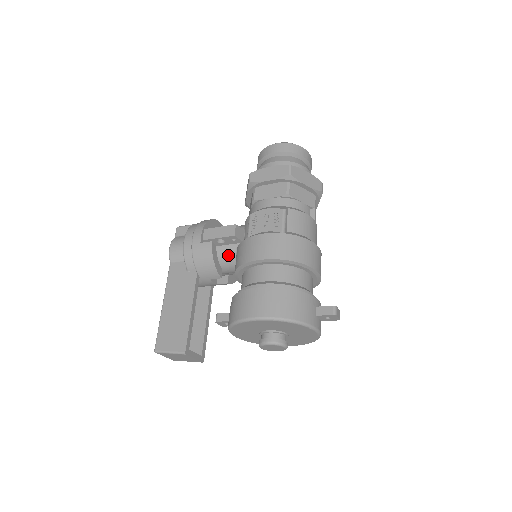
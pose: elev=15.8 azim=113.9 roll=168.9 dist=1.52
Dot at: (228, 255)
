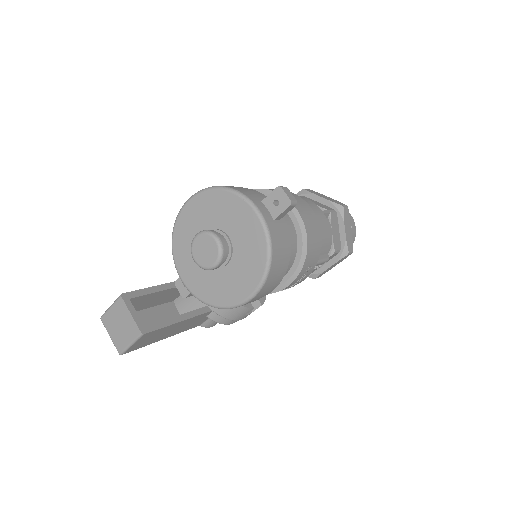
Dot at: occluded
